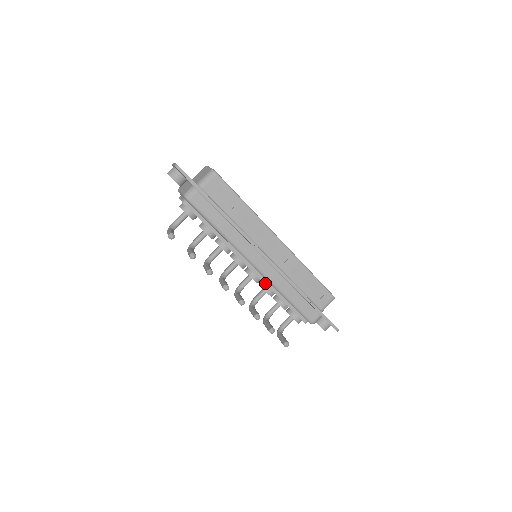
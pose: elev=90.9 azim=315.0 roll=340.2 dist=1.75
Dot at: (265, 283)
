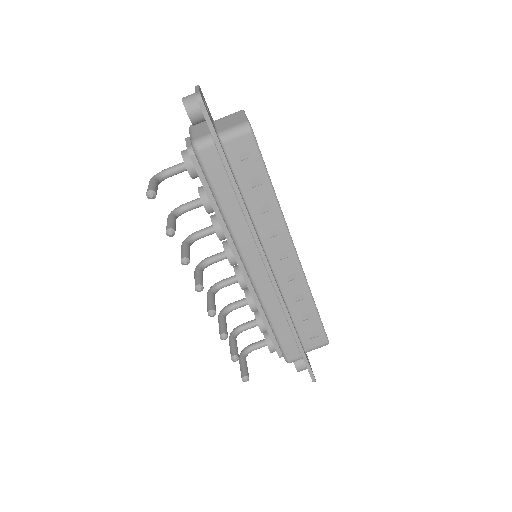
Dot at: (252, 295)
